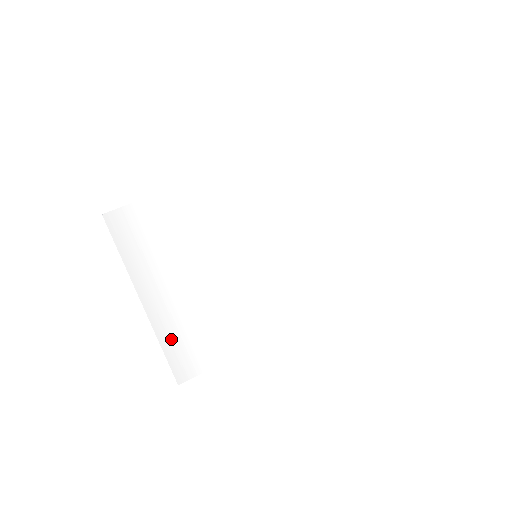
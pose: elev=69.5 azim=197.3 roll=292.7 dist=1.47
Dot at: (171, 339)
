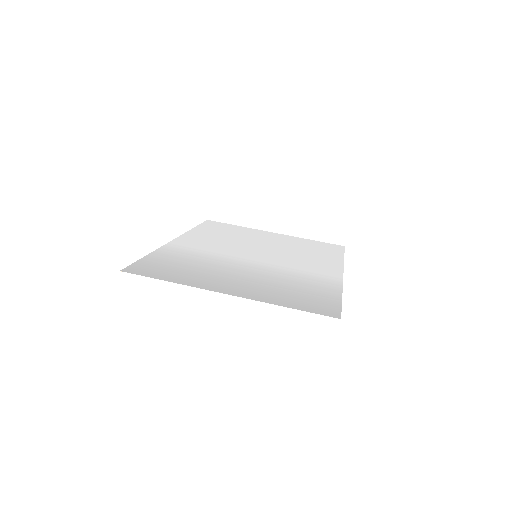
Dot at: (280, 301)
